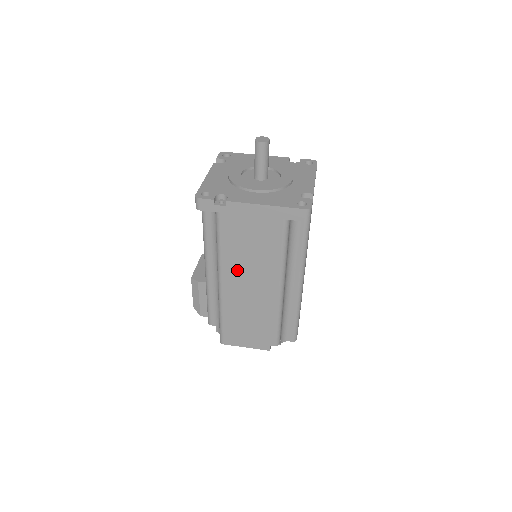
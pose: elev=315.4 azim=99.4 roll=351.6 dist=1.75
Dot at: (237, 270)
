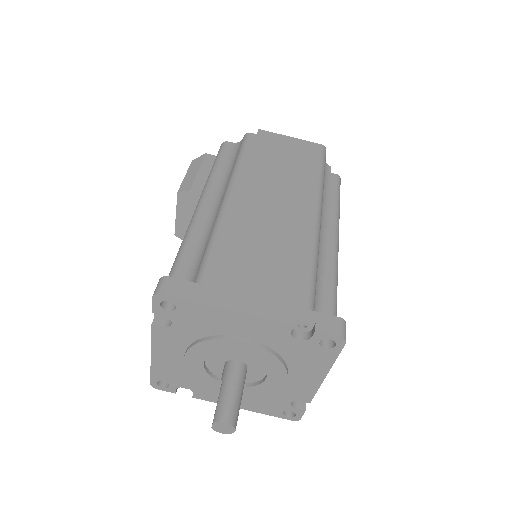
Dot at: occluded
